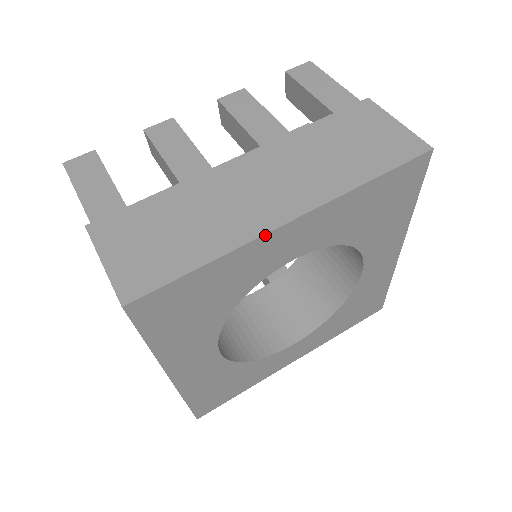
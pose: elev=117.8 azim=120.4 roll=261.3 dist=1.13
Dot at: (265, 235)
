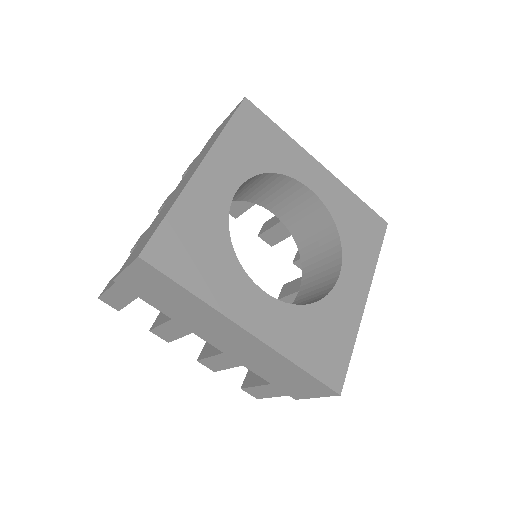
Dot at: (191, 180)
